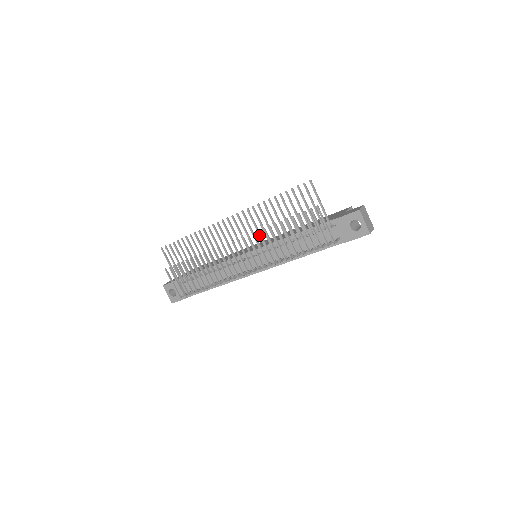
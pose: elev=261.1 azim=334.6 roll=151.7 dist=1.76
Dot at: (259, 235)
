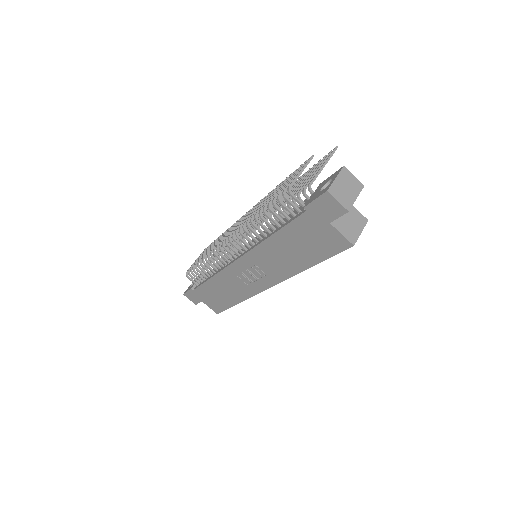
Dot at: (267, 212)
